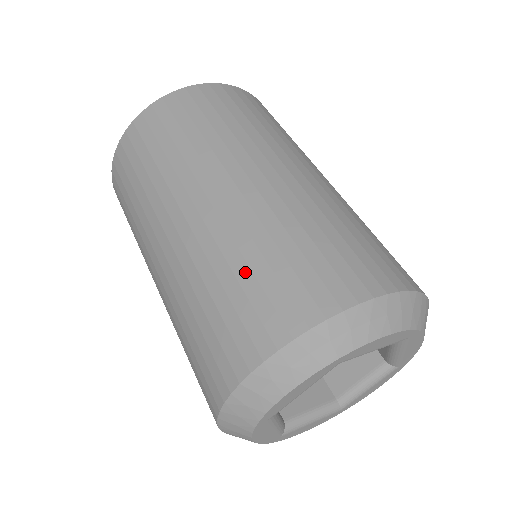
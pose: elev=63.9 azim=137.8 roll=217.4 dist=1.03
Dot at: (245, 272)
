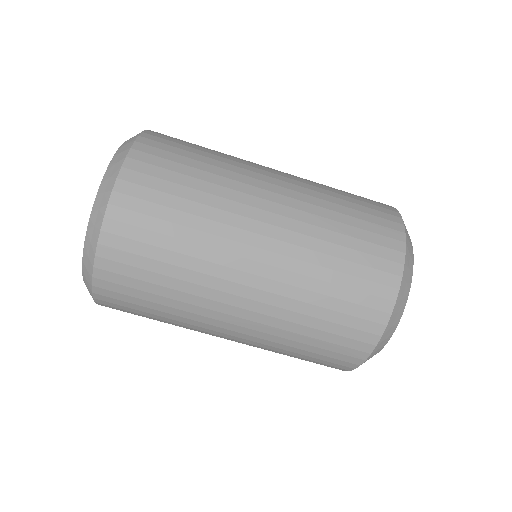
Dot at: (315, 333)
